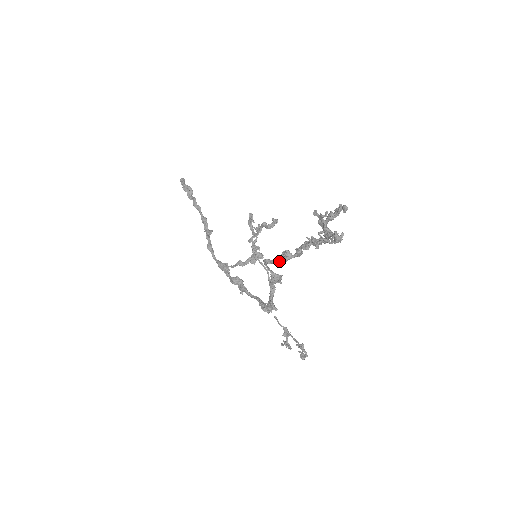
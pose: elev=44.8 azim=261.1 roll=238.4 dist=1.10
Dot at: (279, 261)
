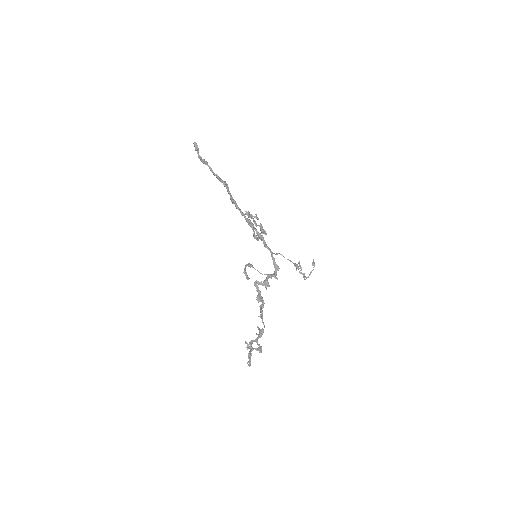
Dot at: (259, 294)
